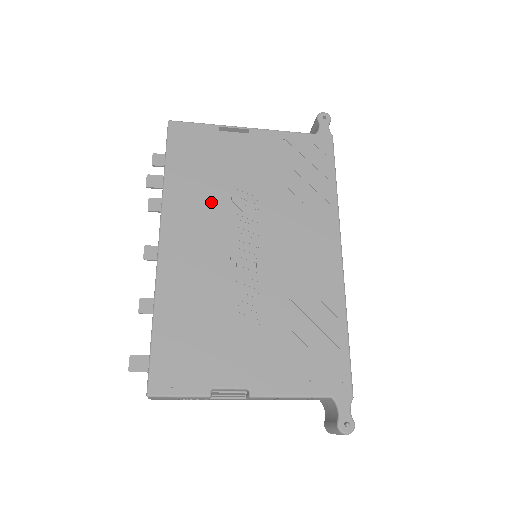
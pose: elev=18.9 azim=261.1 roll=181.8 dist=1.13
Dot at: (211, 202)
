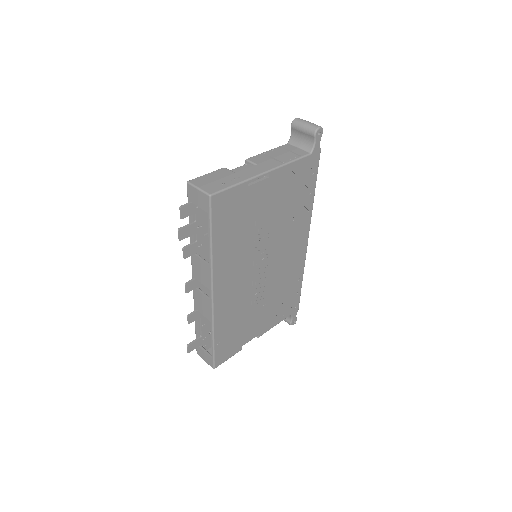
Dot at: (242, 251)
